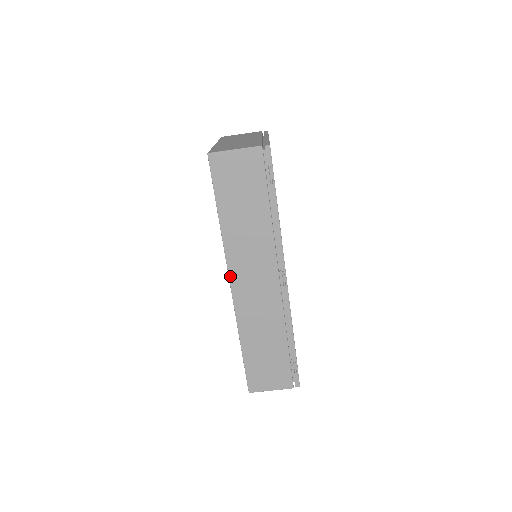
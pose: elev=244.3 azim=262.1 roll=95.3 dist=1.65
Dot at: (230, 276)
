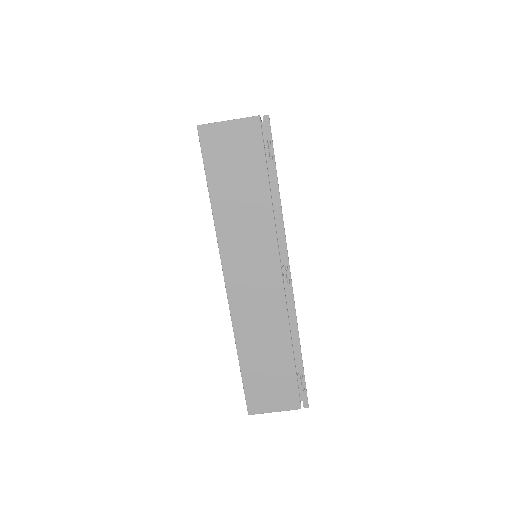
Dot at: (224, 272)
